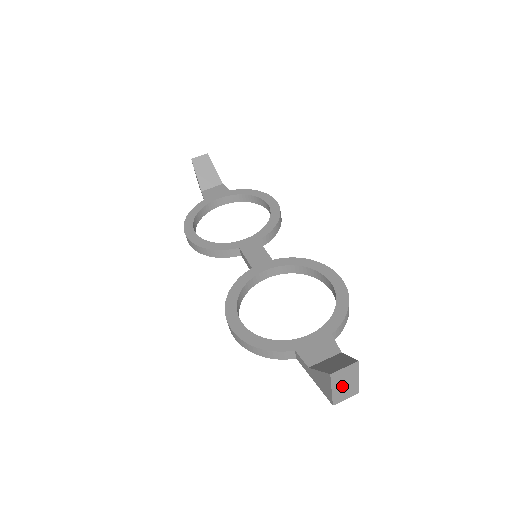
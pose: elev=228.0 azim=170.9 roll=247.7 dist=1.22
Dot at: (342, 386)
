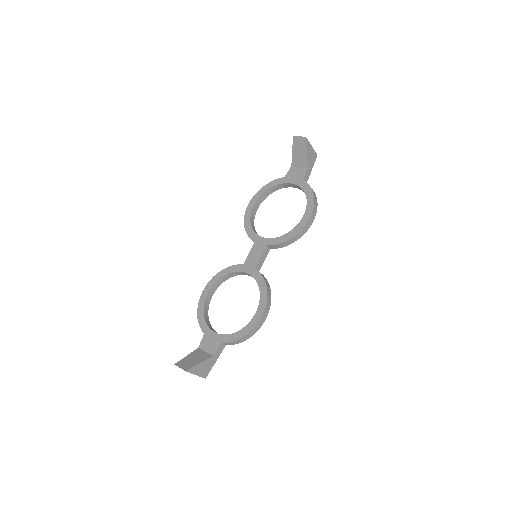
Dot at: occluded
